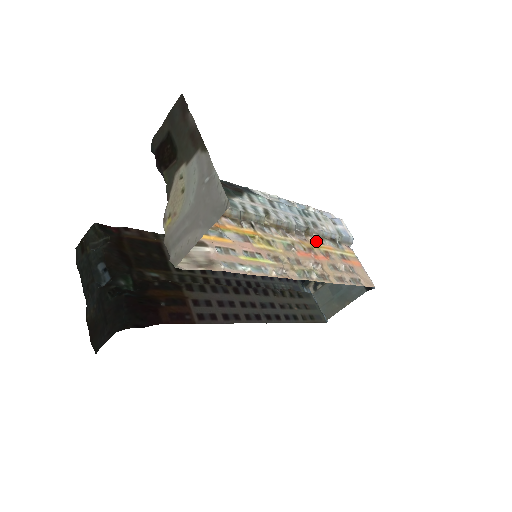
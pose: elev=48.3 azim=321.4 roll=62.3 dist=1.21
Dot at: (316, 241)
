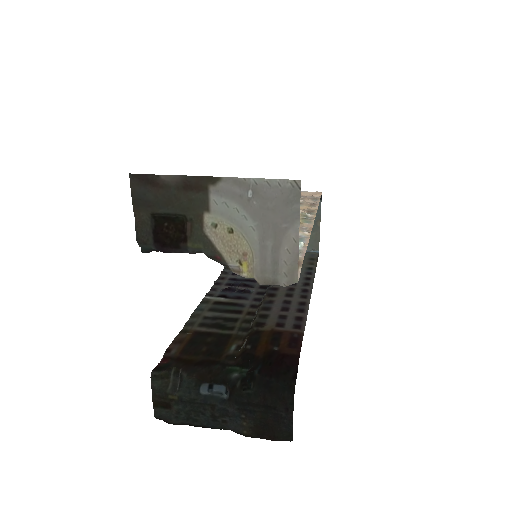
Dot at: occluded
